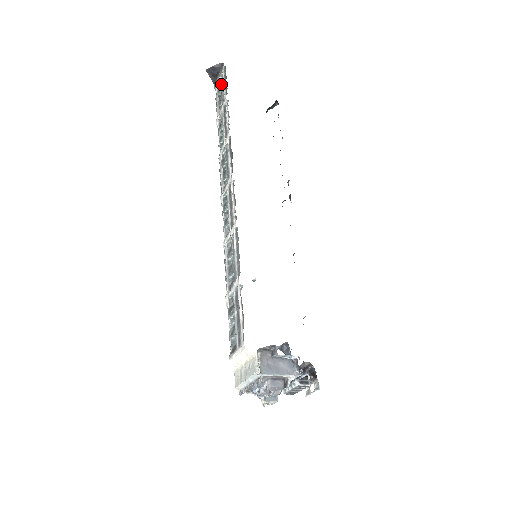
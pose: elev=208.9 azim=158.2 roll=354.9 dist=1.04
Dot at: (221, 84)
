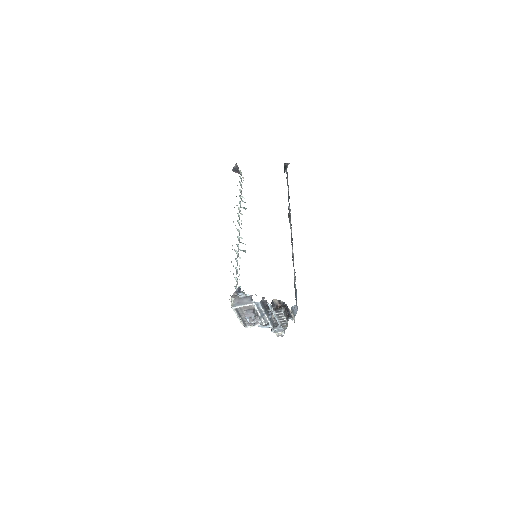
Dot at: occluded
